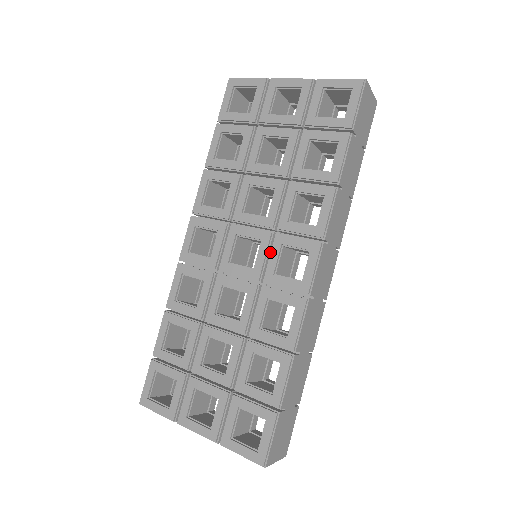
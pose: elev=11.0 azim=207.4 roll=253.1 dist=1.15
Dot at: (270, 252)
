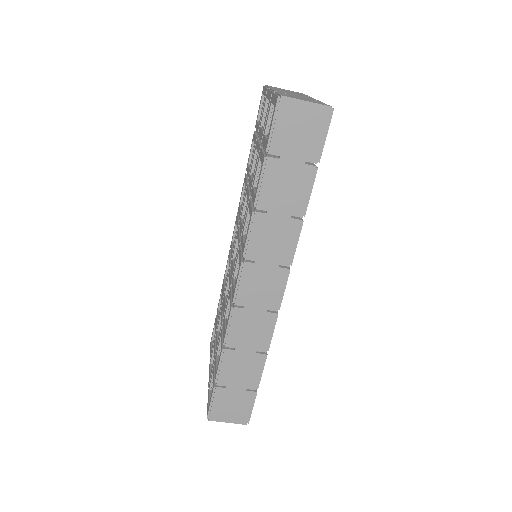
Dot at: occluded
